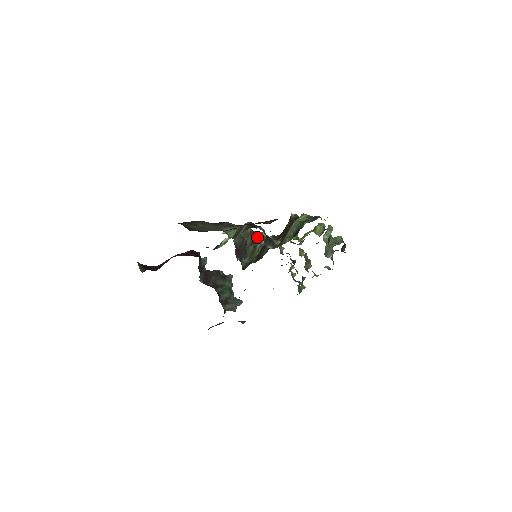
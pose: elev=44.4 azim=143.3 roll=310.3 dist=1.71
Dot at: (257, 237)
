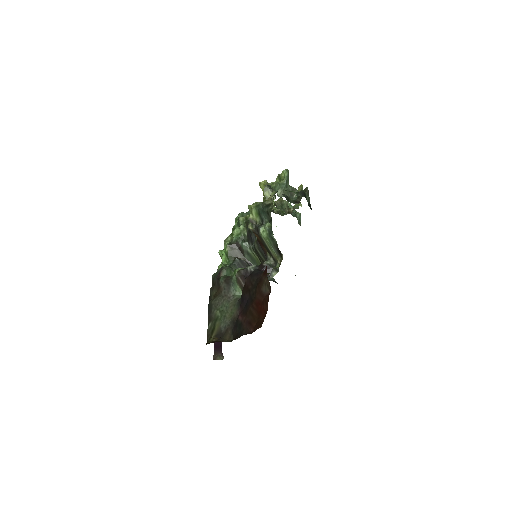
Dot at: (239, 245)
